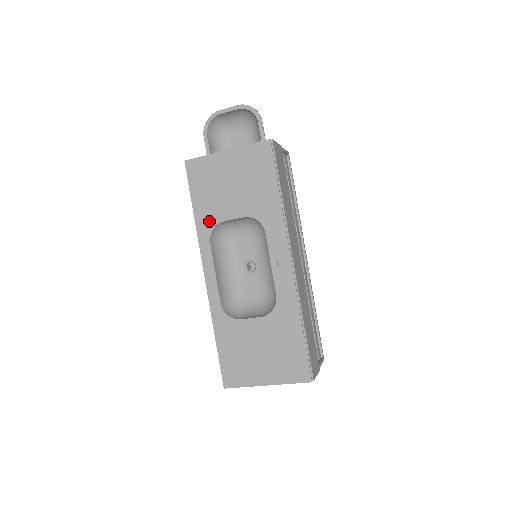
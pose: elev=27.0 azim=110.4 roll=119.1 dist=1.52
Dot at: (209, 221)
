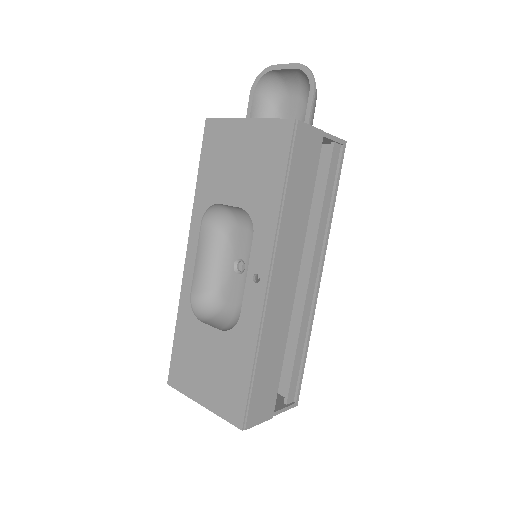
Dot at: (207, 197)
